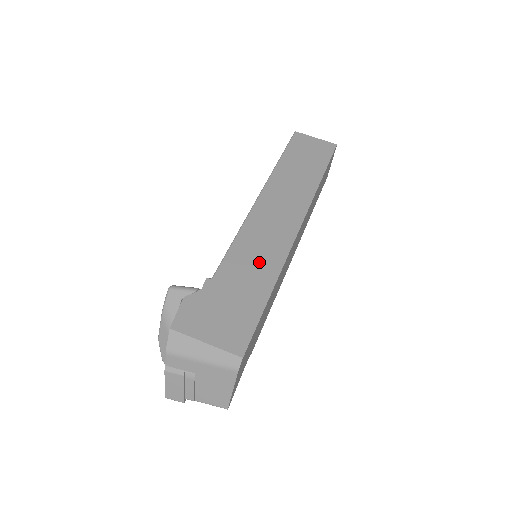
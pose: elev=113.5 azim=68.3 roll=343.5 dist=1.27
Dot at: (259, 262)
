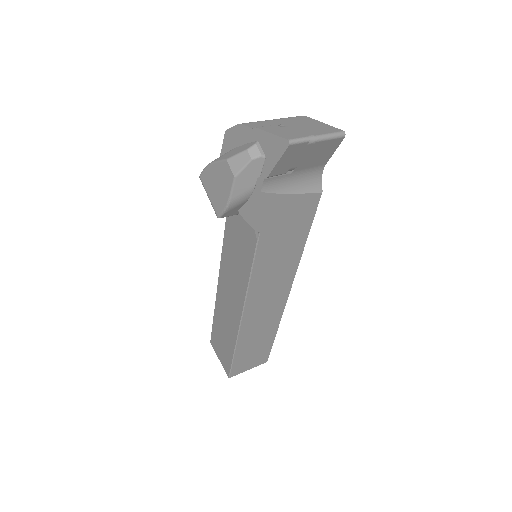
Dot at: occluded
